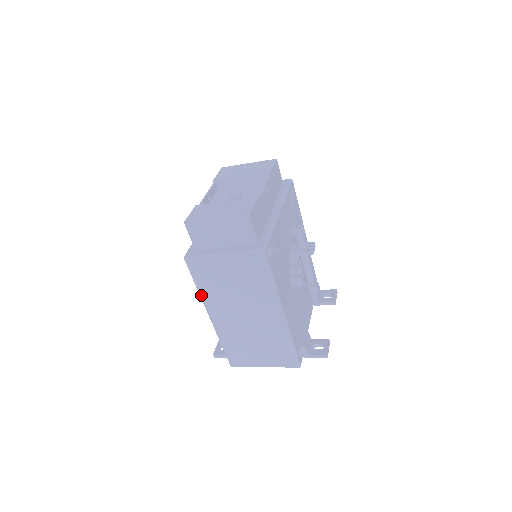
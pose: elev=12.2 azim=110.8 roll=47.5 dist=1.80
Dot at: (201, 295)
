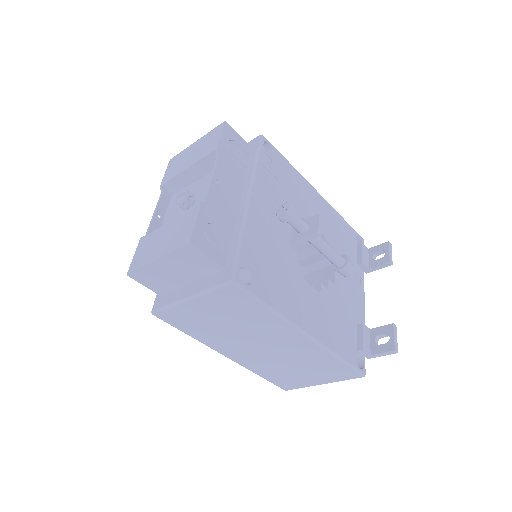
Dot at: (200, 341)
